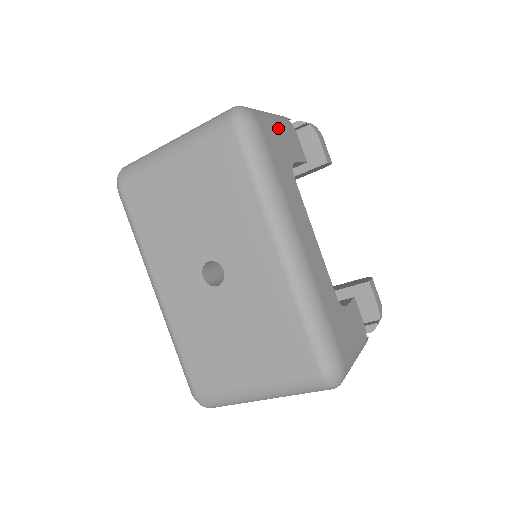
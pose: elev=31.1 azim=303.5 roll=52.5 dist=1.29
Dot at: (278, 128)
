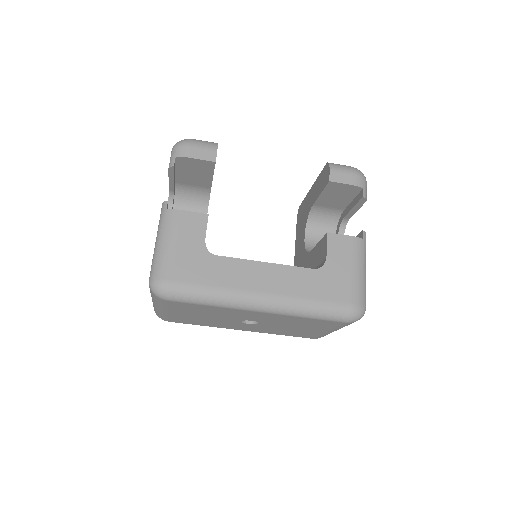
Dot at: (174, 247)
